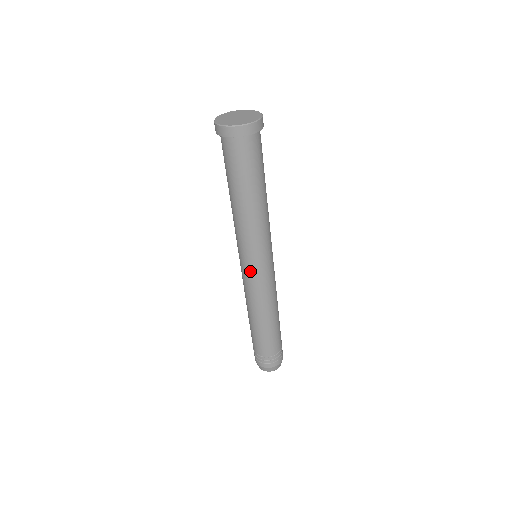
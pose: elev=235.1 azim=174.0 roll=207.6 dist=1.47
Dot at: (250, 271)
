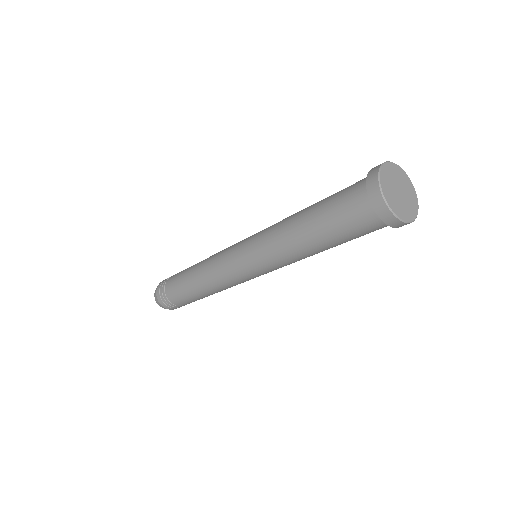
Dot at: (236, 258)
